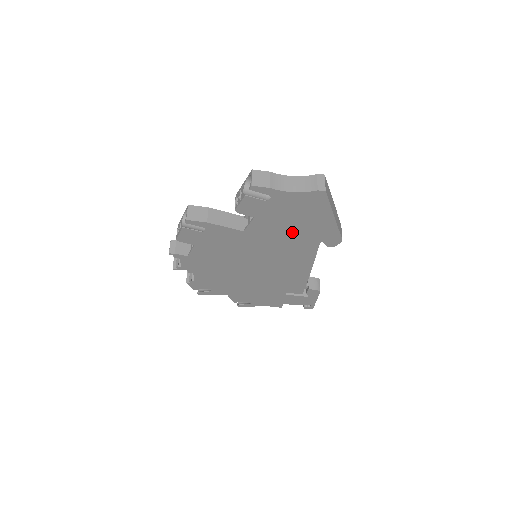
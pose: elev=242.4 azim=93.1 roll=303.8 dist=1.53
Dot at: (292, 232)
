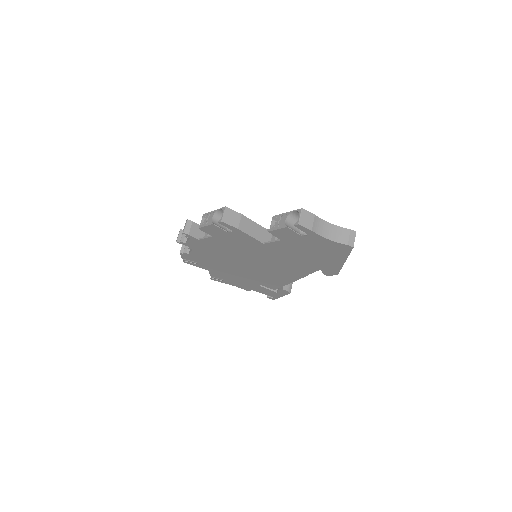
Dot at: (303, 257)
